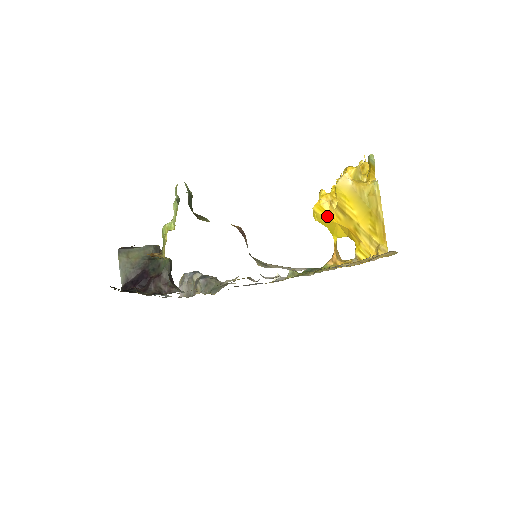
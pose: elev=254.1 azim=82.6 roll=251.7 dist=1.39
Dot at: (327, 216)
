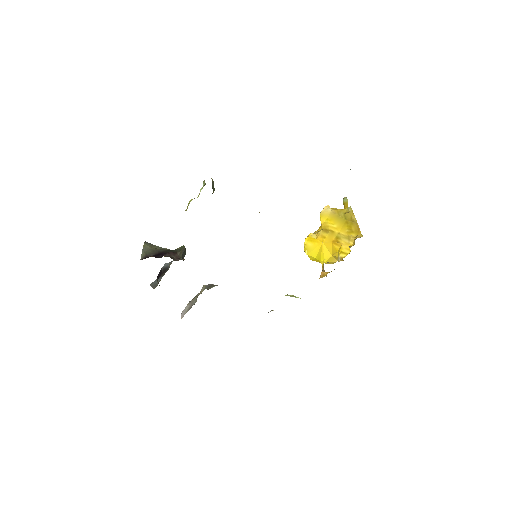
Dot at: (315, 242)
